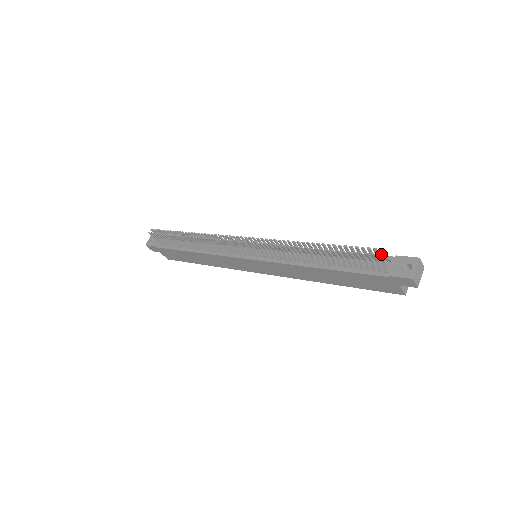
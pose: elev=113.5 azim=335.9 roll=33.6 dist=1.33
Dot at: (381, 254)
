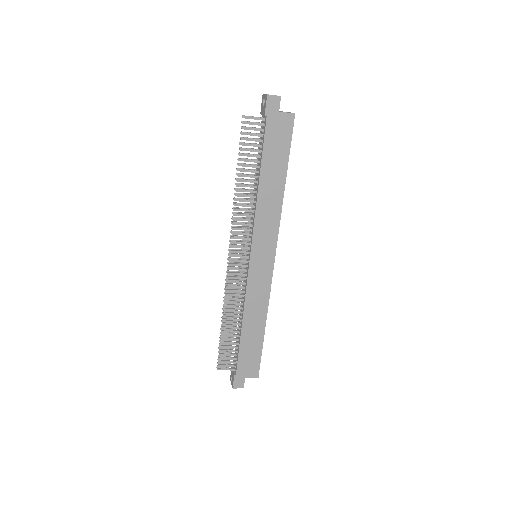
Dot at: occluded
